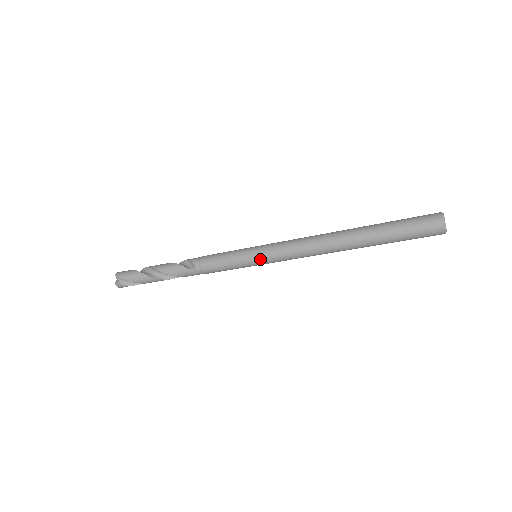
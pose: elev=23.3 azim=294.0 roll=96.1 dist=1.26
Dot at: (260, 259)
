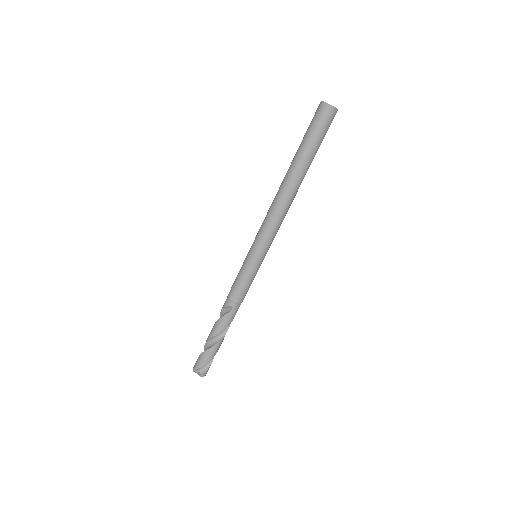
Dot at: (260, 254)
